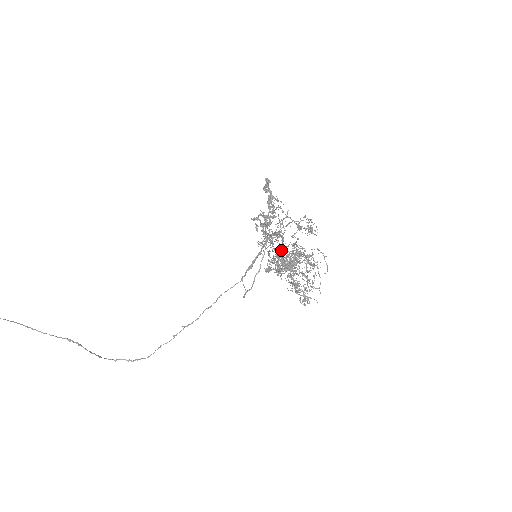
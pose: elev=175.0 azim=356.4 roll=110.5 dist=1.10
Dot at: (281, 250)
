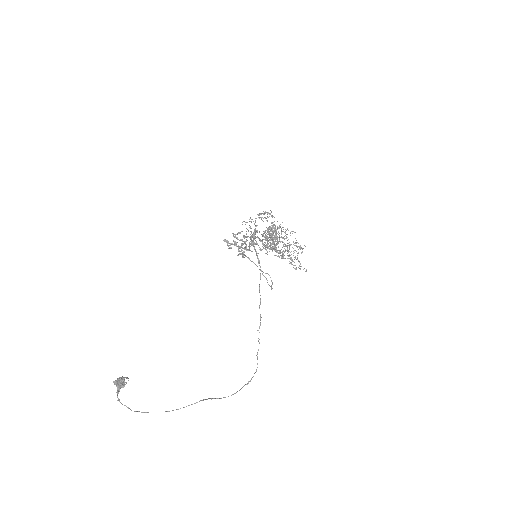
Dot at: (265, 243)
